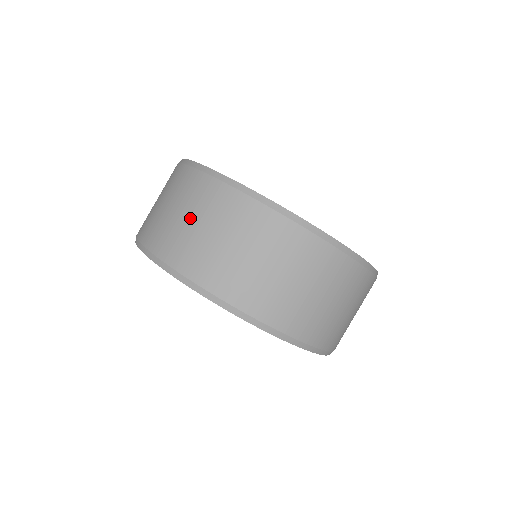
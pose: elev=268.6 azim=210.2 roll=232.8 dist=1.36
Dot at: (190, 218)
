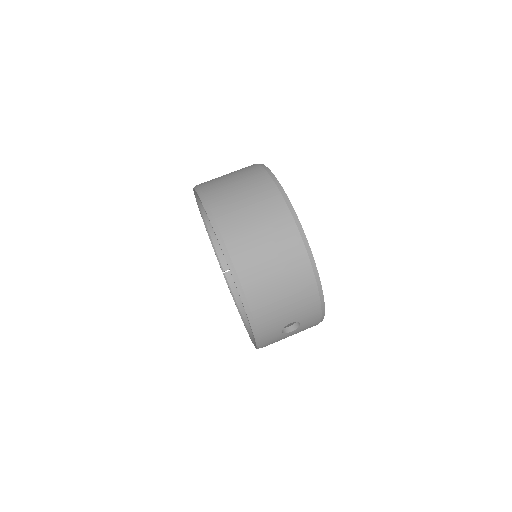
Dot at: occluded
